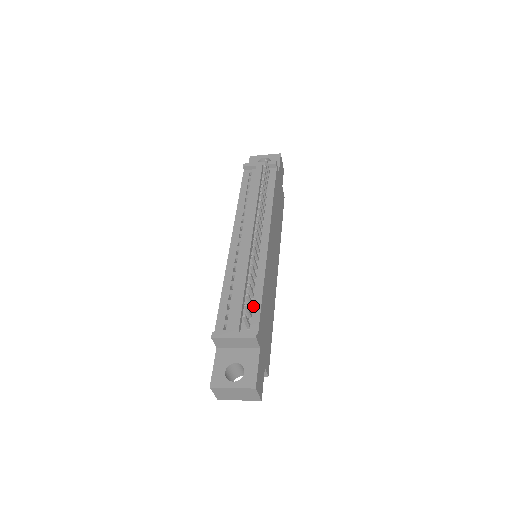
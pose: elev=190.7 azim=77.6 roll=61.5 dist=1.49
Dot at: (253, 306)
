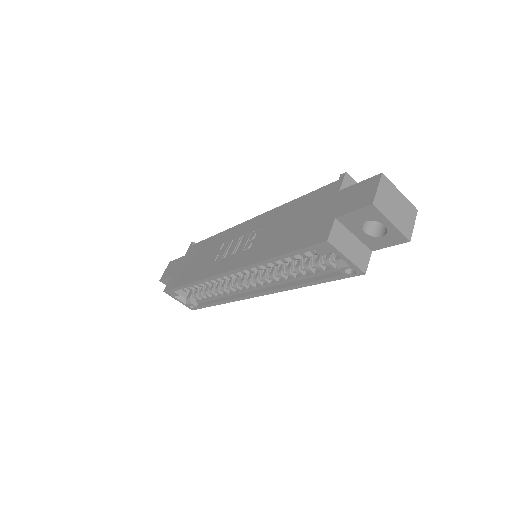
Dot at: occluded
